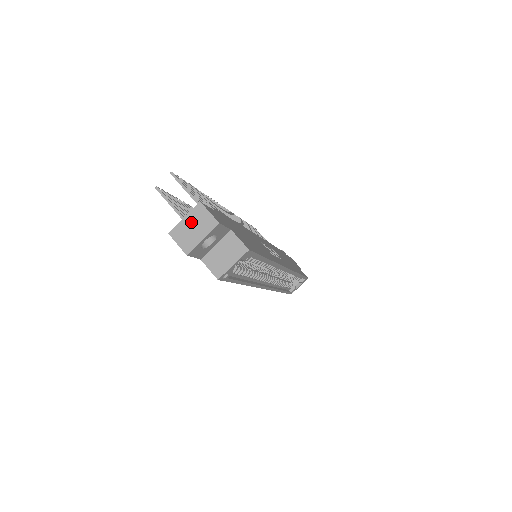
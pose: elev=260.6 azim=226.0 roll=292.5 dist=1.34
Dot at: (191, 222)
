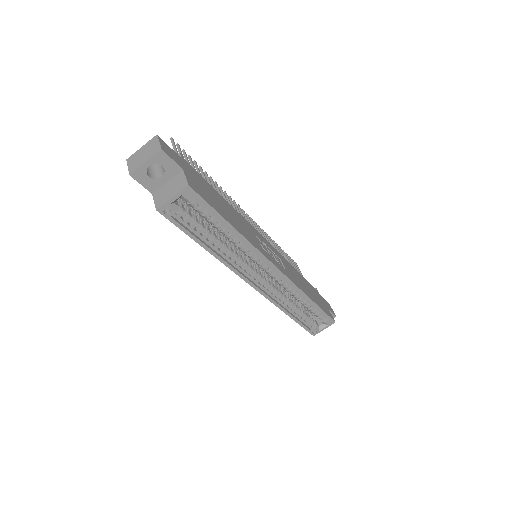
Dot at: (144, 150)
